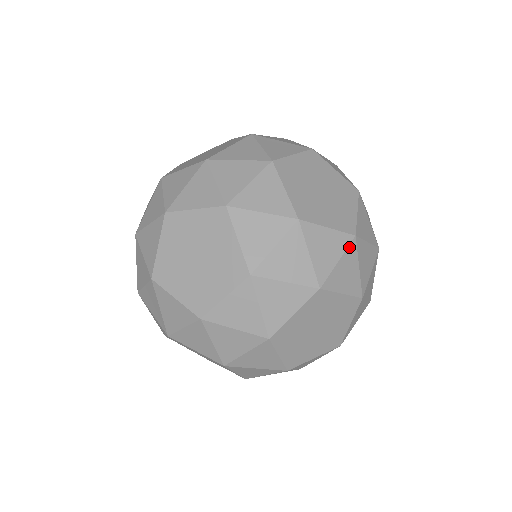
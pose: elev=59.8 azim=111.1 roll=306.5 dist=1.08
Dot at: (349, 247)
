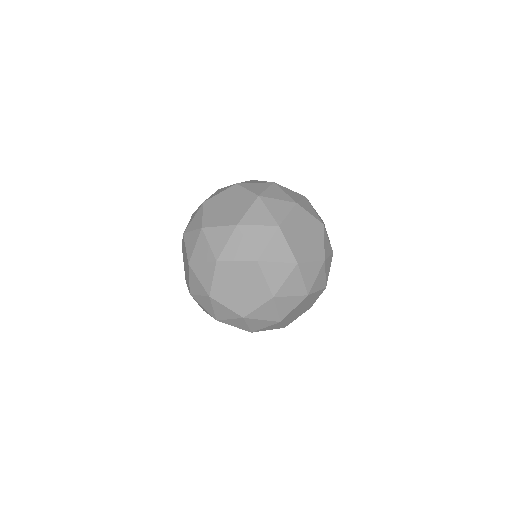
Dot at: (276, 302)
